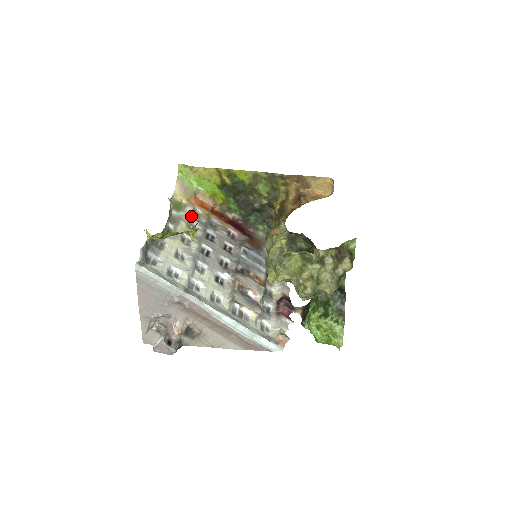
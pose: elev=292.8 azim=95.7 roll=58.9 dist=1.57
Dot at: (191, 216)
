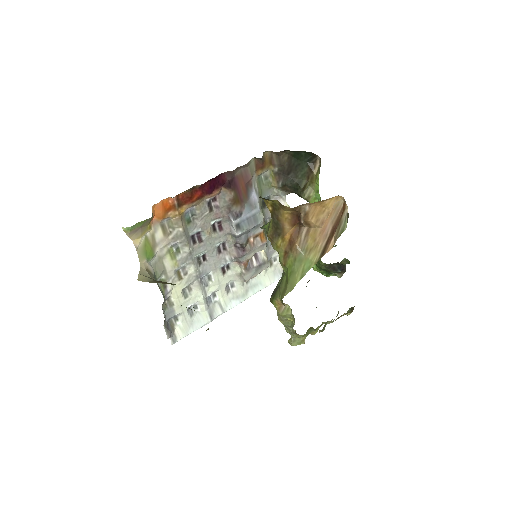
Dot at: (166, 241)
